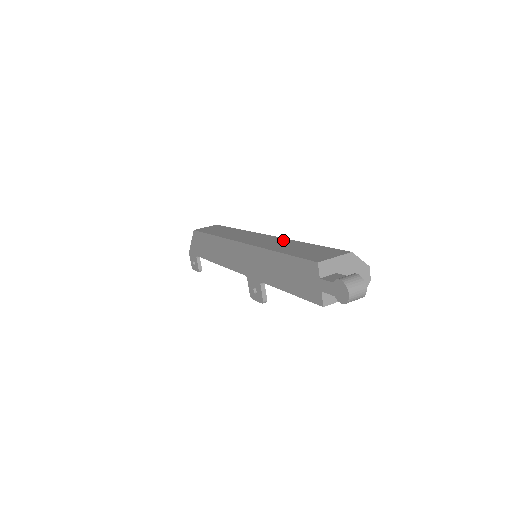
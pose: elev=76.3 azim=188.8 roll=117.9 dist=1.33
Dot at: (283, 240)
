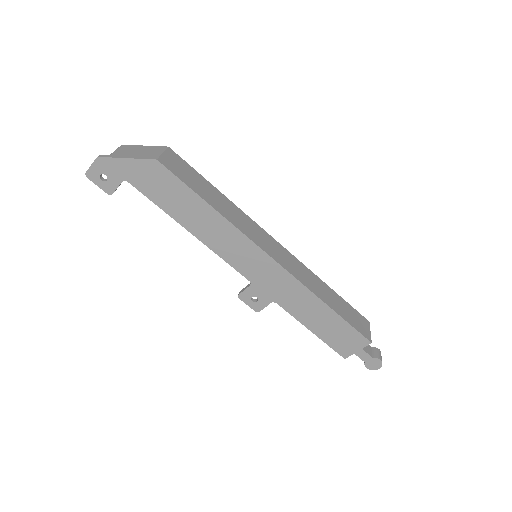
Dot at: (308, 271)
